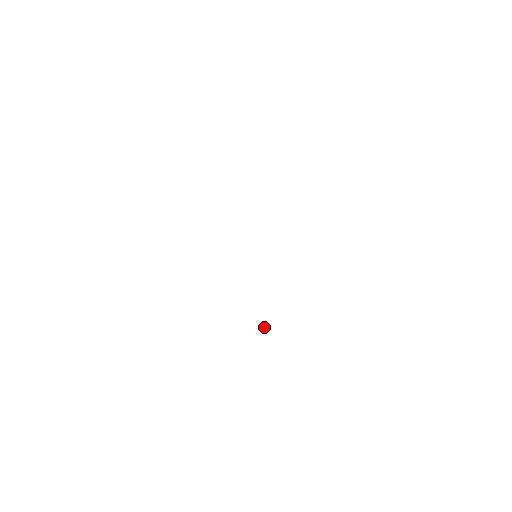
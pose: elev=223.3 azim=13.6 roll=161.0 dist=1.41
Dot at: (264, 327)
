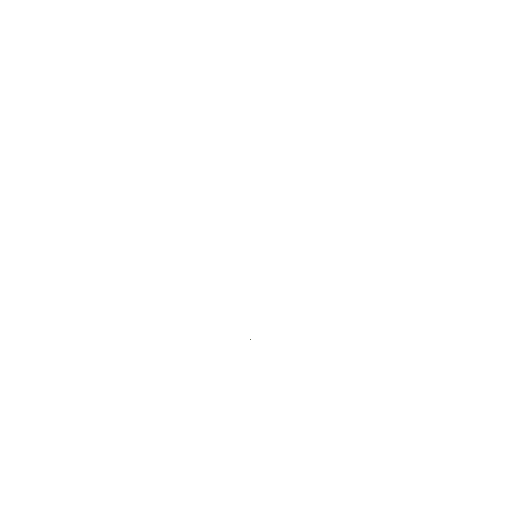
Dot at: occluded
